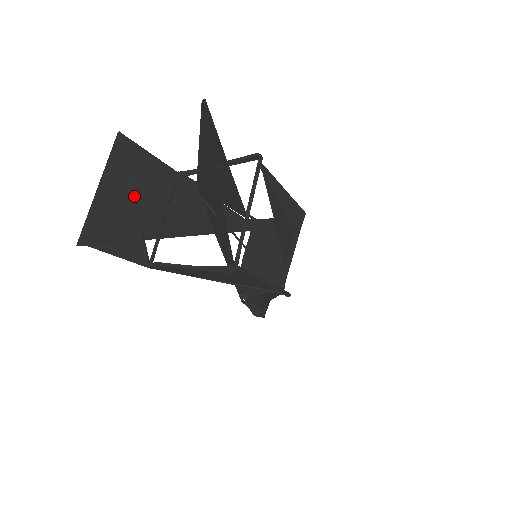
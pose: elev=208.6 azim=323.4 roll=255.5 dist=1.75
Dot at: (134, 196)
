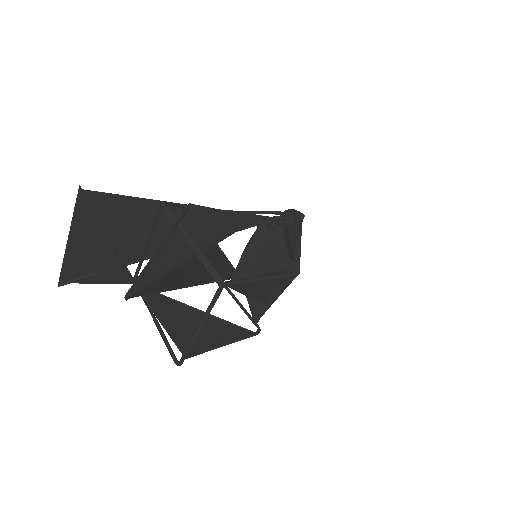
Dot at: (109, 238)
